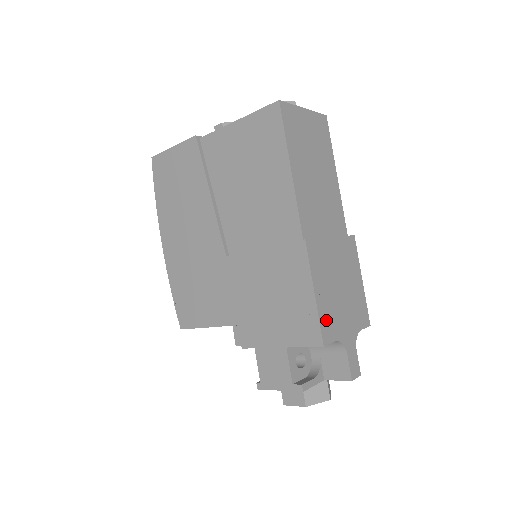
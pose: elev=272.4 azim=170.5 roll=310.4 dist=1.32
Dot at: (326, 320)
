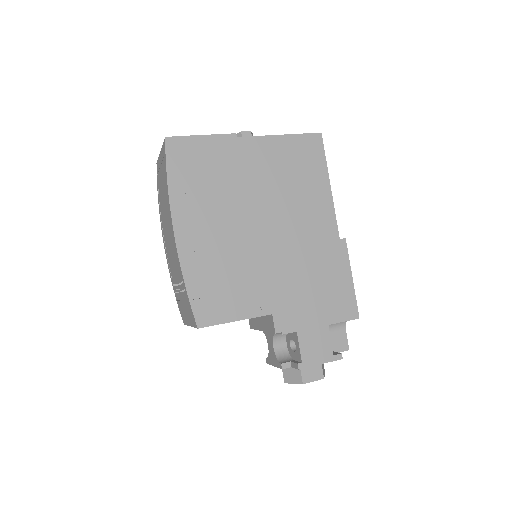
Dot at: occluded
